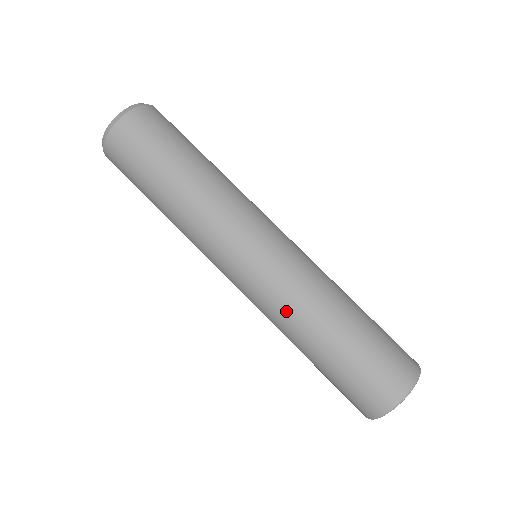
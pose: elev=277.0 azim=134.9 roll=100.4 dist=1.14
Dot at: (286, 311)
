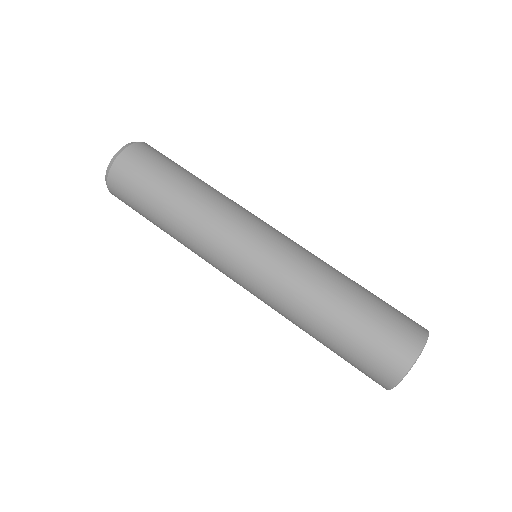
Dot at: (312, 265)
